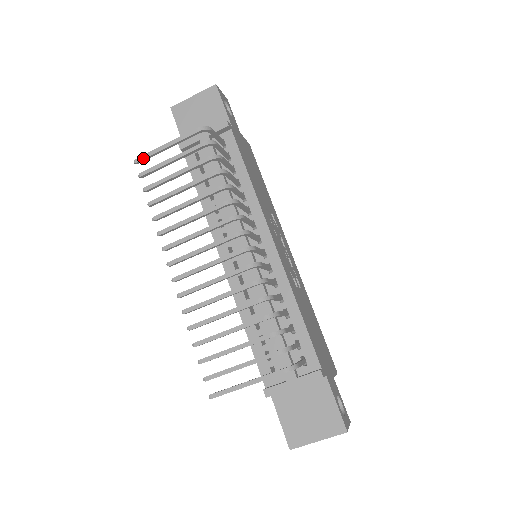
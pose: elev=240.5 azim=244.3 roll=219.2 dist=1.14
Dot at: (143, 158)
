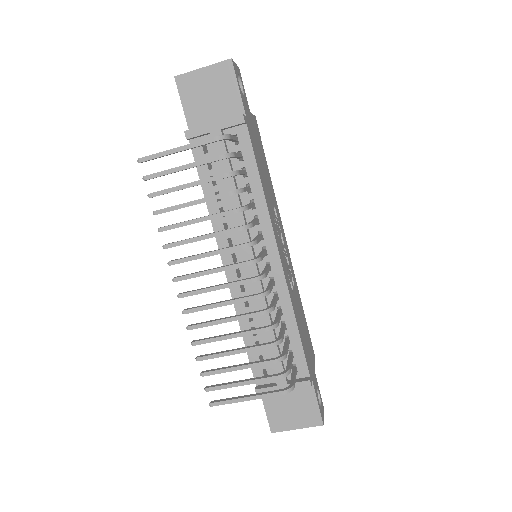
Dot at: (149, 159)
